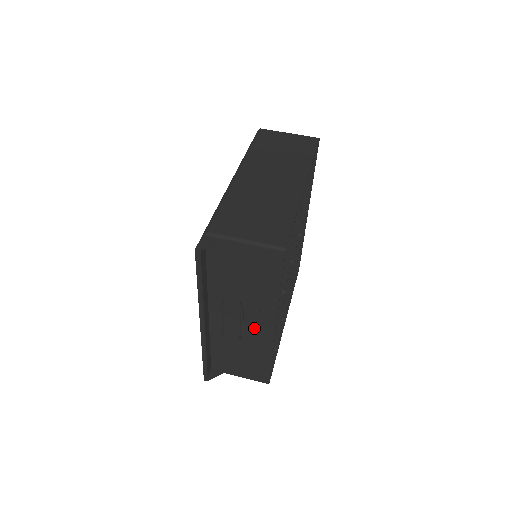
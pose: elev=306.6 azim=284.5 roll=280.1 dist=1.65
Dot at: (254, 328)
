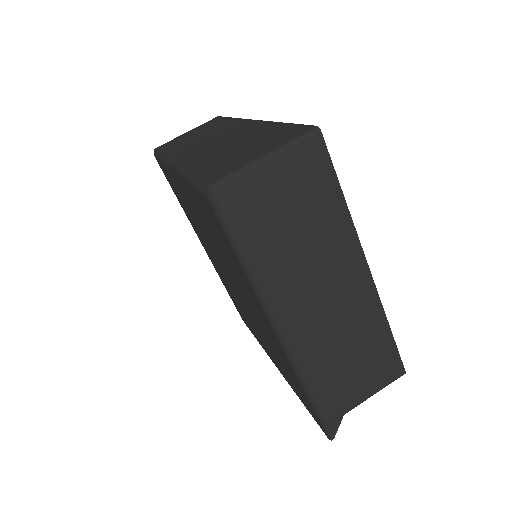
Dot at: occluded
